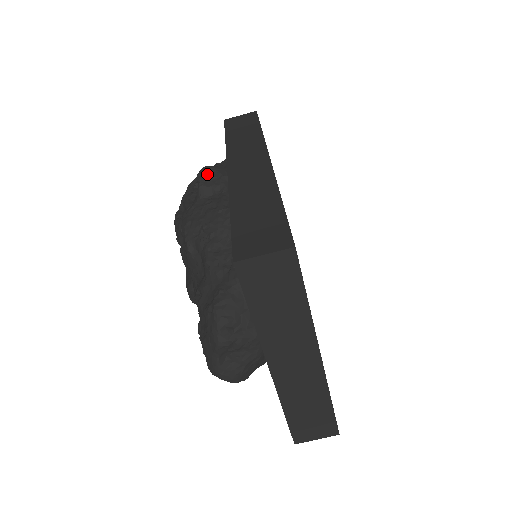
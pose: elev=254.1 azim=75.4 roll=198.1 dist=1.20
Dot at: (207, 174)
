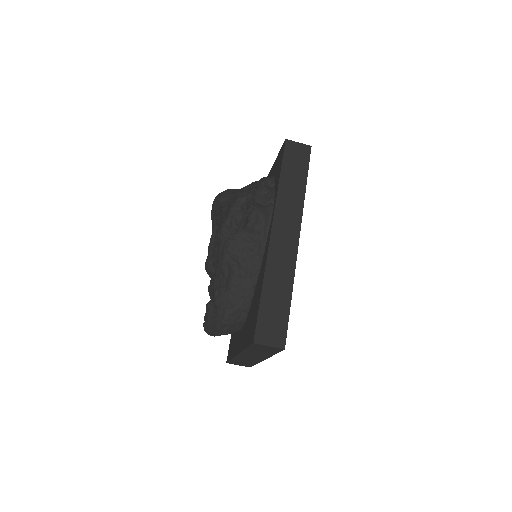
Dot at: (257, 218)
